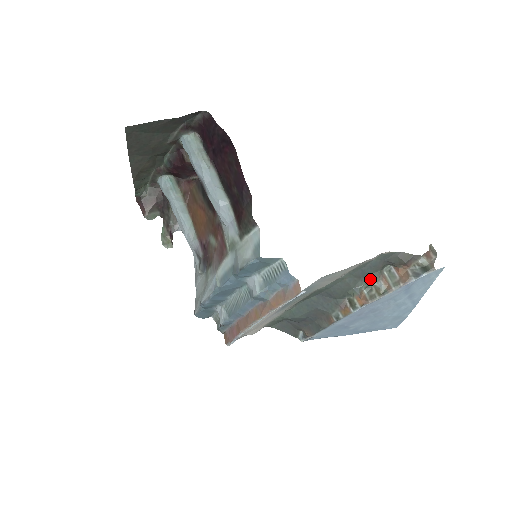
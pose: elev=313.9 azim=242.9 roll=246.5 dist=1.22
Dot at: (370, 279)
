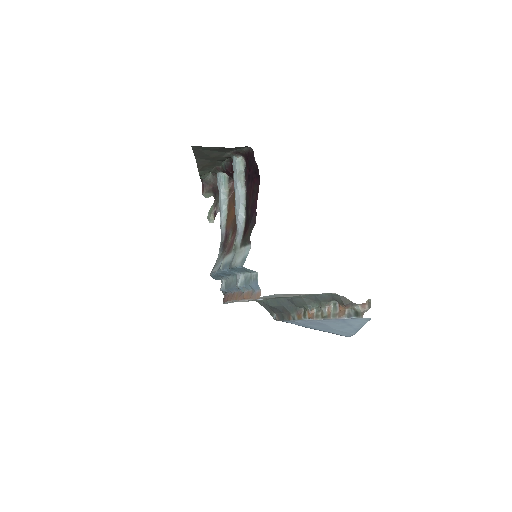
Dot at: (320, 304)
